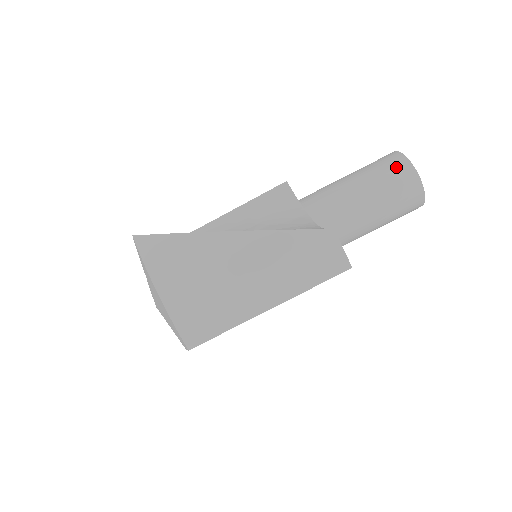
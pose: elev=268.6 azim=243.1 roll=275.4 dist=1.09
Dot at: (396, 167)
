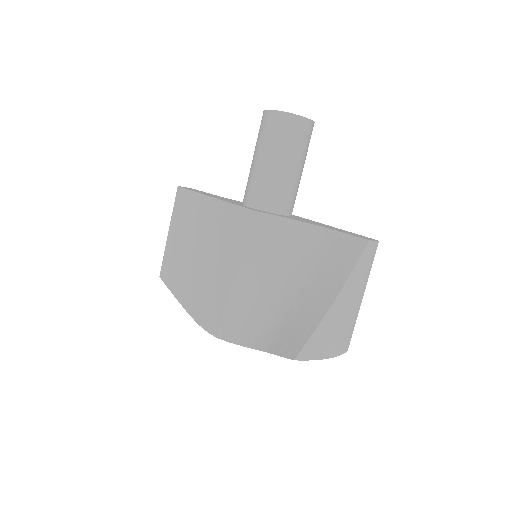
Dot at: (296, 128)
